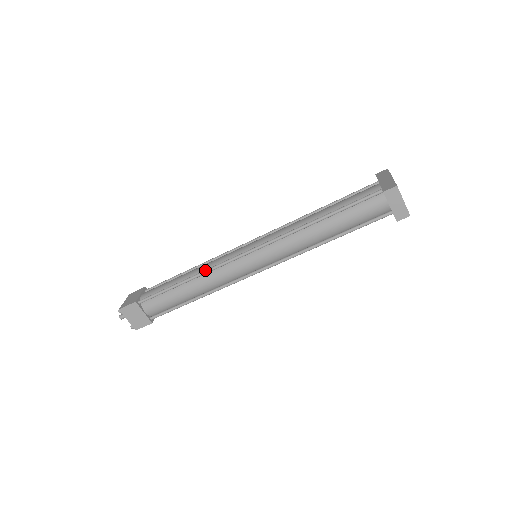
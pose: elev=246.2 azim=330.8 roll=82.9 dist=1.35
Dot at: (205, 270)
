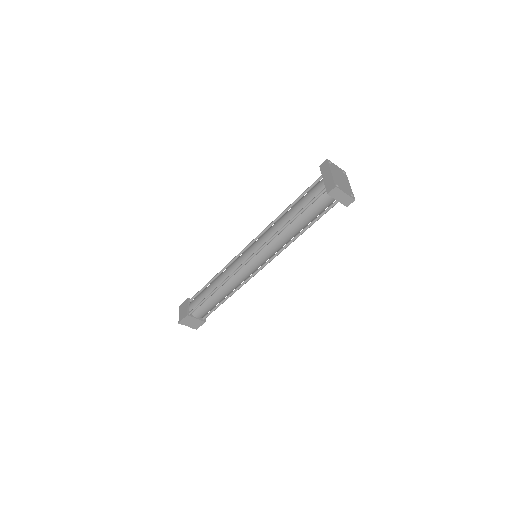
Dot at: (224, 280)
